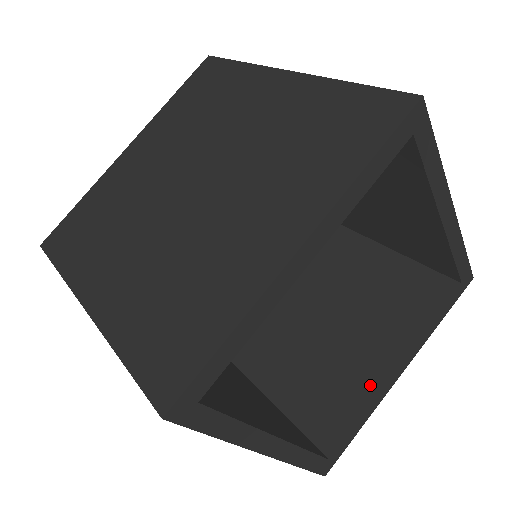
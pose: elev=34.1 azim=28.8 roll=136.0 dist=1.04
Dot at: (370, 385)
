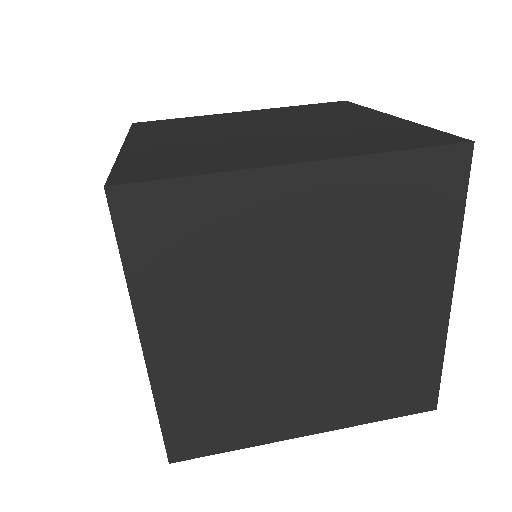
Dot at: occluded
